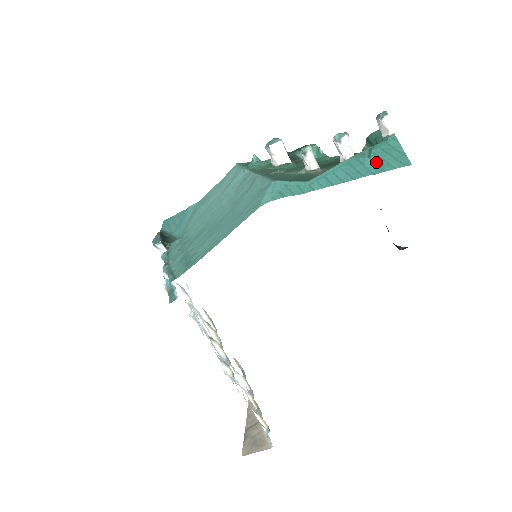
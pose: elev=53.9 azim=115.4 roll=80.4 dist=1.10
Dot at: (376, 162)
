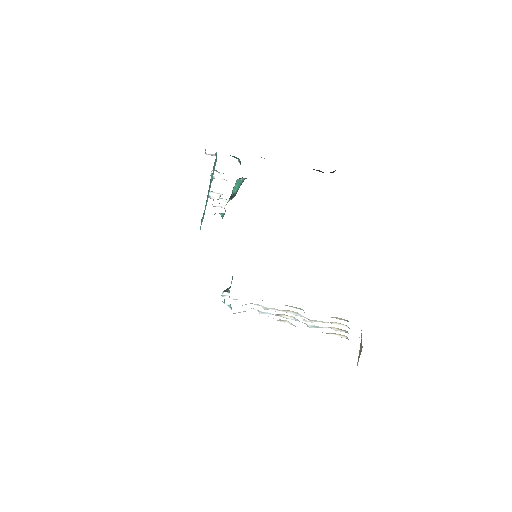
Dot at: (213, 173)
